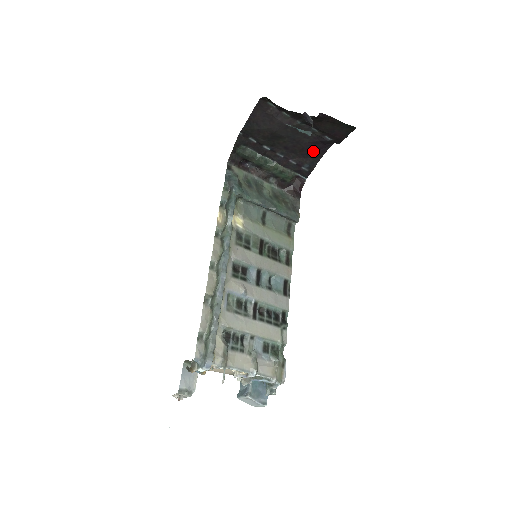
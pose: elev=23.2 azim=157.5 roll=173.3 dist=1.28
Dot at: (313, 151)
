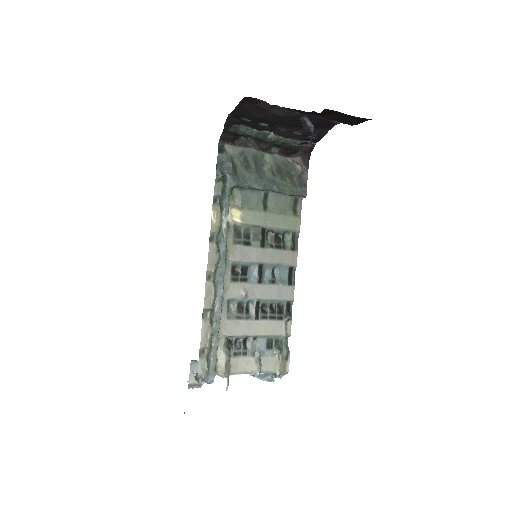
Dot at: (321, 125)
